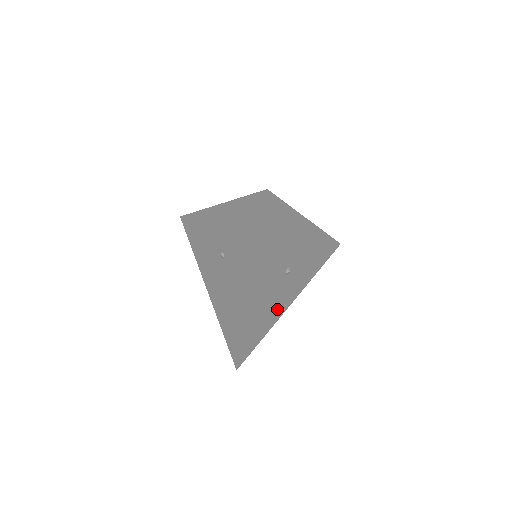
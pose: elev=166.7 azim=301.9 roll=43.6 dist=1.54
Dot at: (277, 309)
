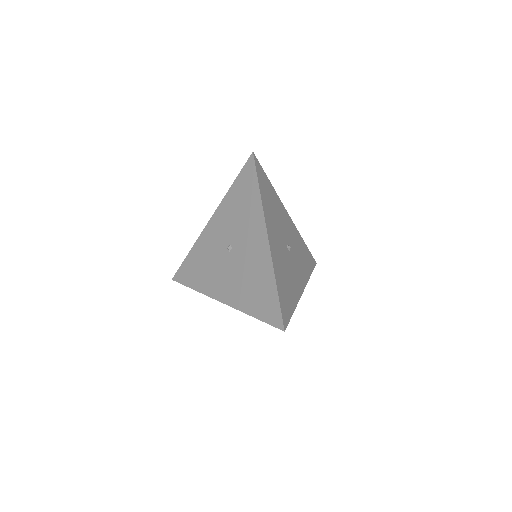
Dot at: (294, 286)
